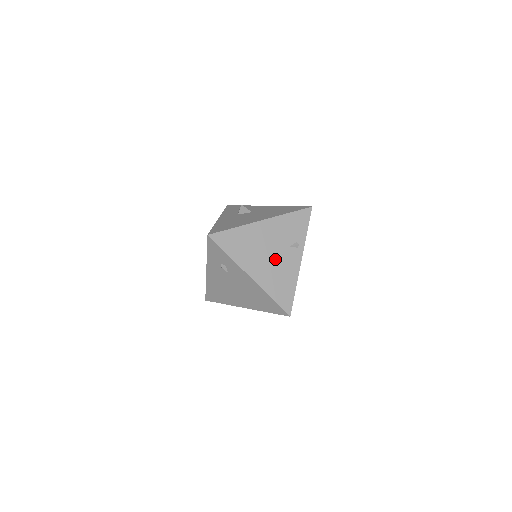
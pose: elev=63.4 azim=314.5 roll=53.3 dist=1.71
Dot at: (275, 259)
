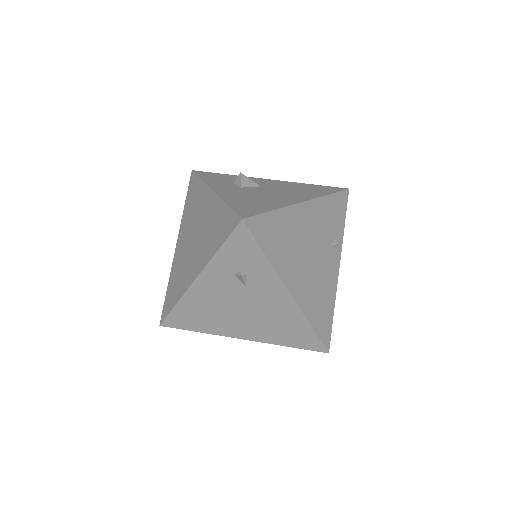
Dot at: (316, 265)
